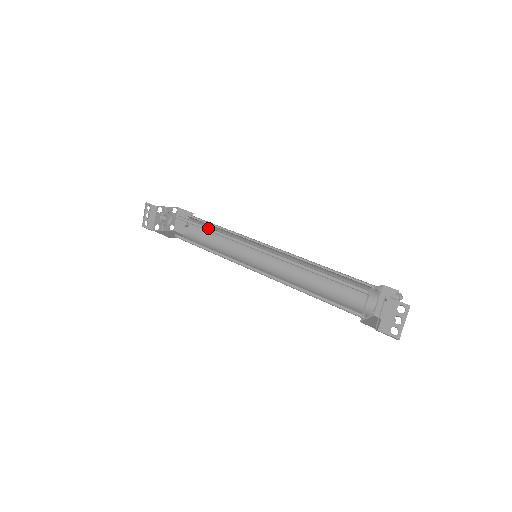
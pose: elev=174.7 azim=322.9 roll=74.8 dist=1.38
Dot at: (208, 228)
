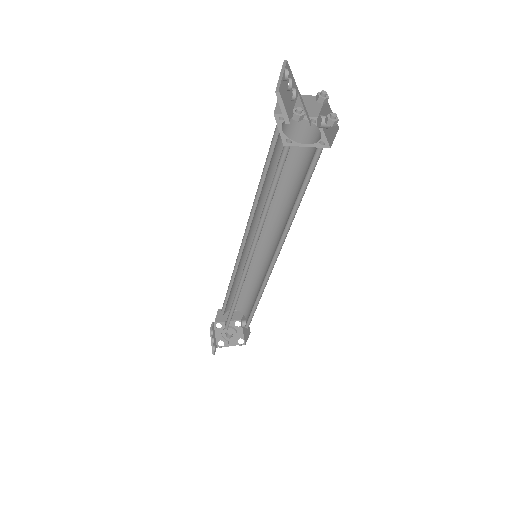
Dot at: (232, 286)
